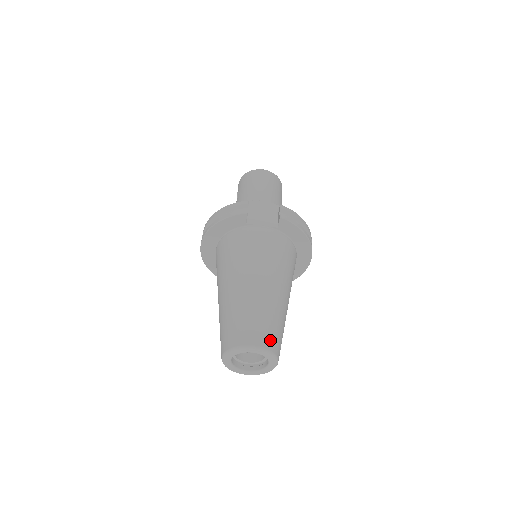
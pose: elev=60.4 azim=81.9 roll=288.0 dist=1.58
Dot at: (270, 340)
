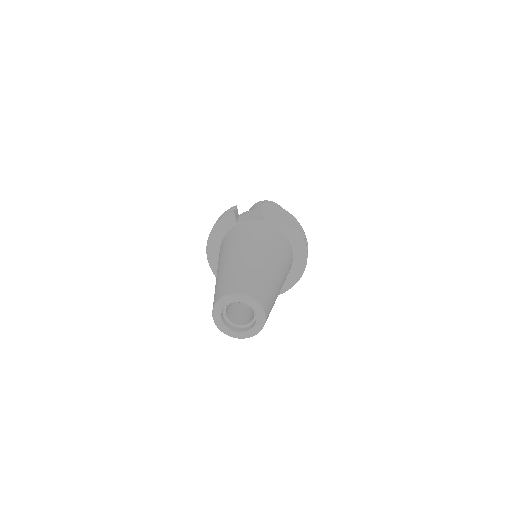
Dot at: (251, 290)
